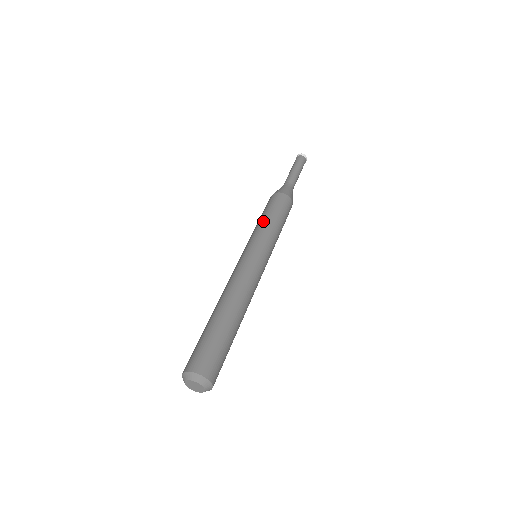
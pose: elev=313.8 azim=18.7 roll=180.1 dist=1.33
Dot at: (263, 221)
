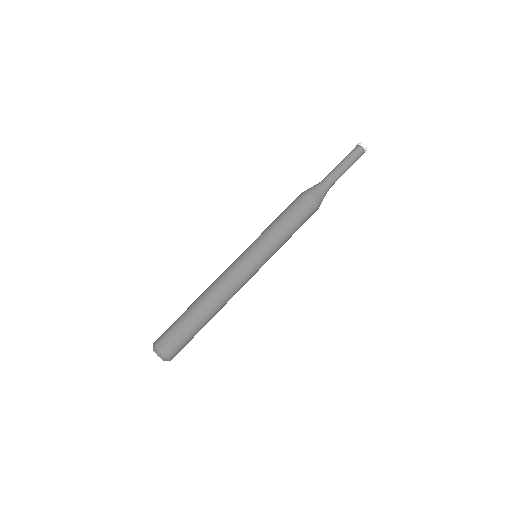
Dot at: (272, 223)
